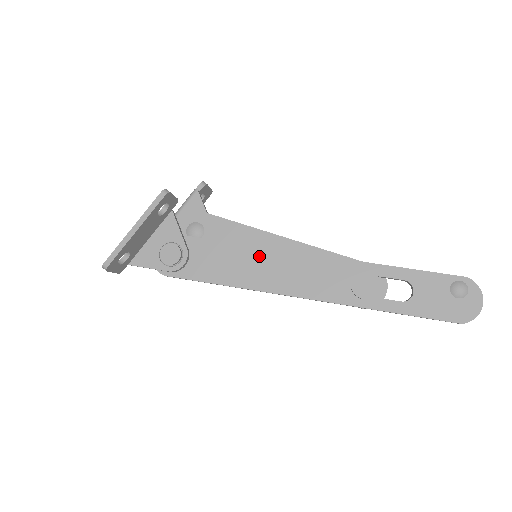
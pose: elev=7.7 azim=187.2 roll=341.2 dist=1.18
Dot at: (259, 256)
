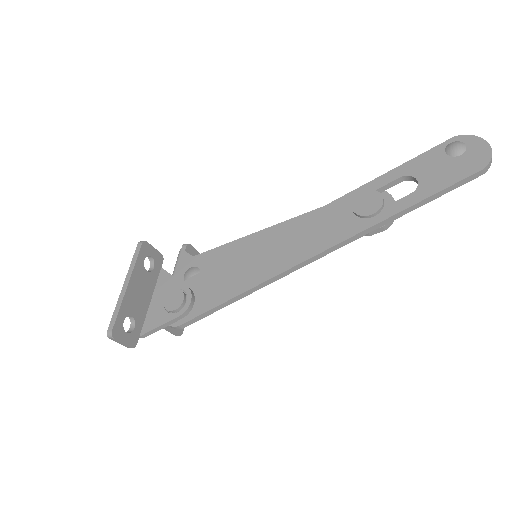
Dot at: (257, 251)
